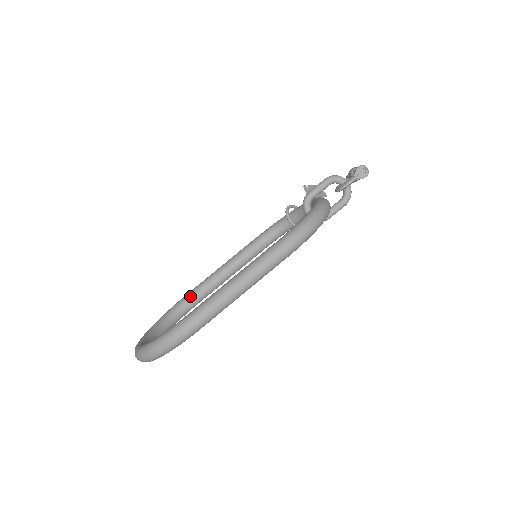
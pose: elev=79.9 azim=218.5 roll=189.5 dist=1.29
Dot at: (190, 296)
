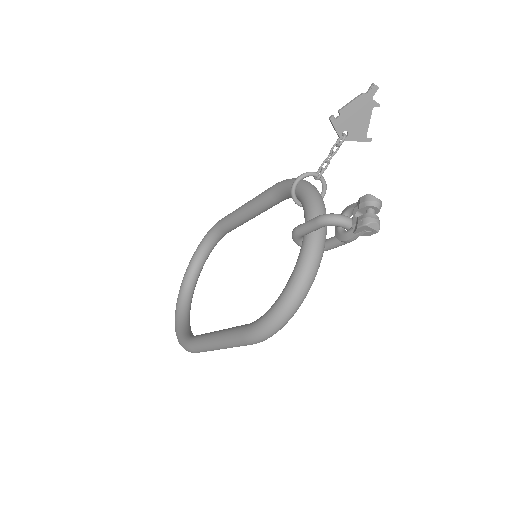
Dot at: (219, 230)
